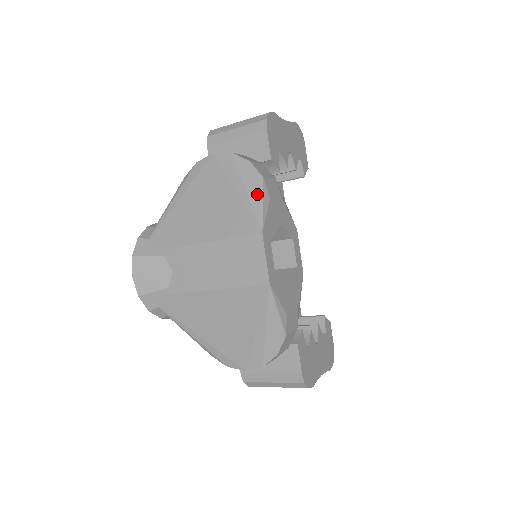
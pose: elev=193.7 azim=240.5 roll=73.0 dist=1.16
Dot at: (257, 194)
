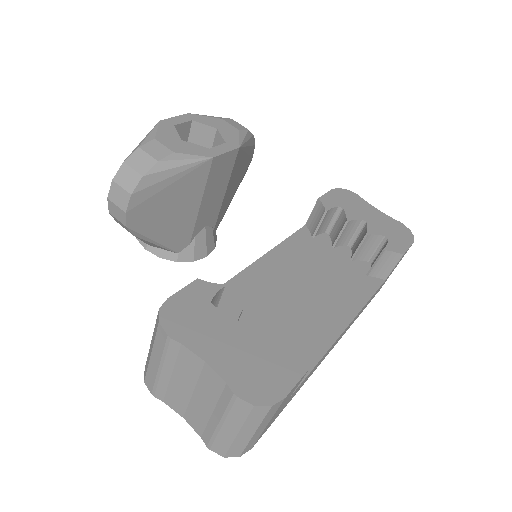
Dot at: occluded
